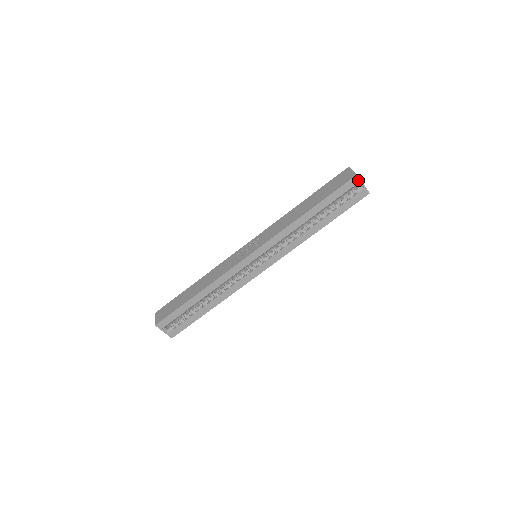
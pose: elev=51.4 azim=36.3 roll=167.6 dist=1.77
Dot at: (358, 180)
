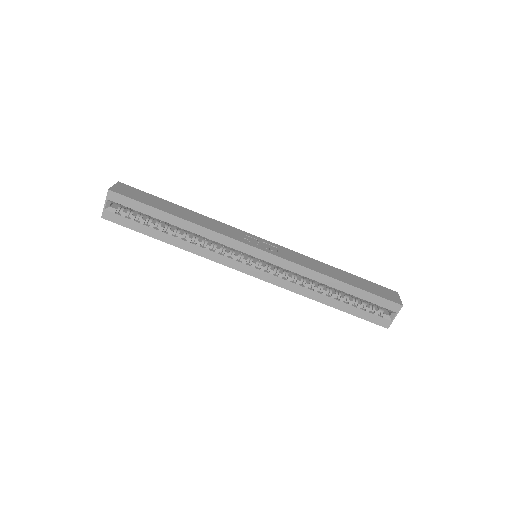
Dot at: (397, 310)
